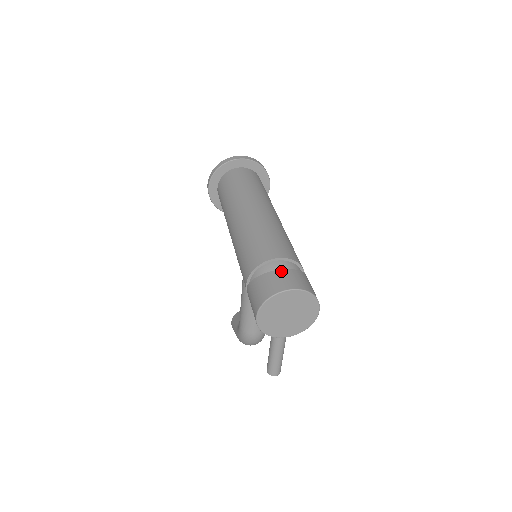
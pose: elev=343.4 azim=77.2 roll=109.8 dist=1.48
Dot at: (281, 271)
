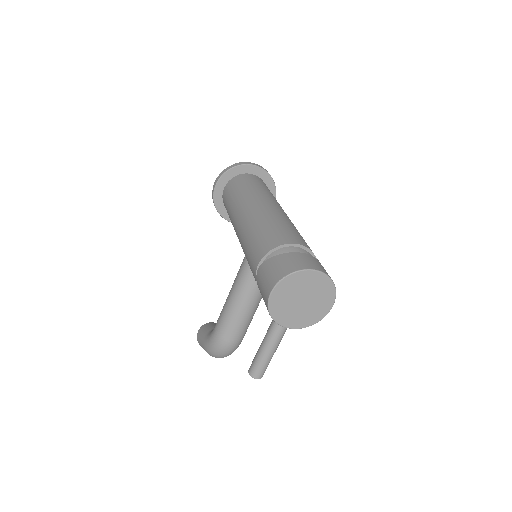
Dot at: (304, 254)
